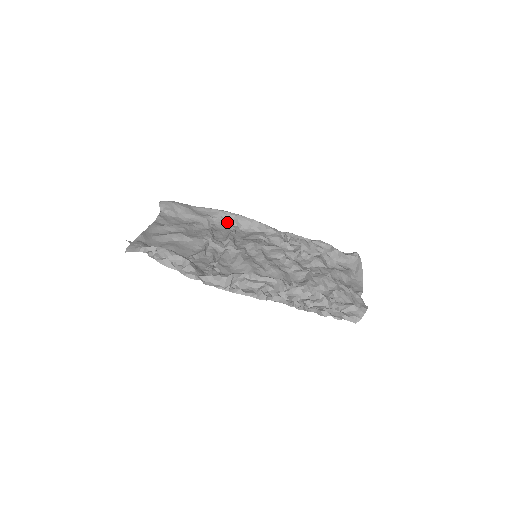
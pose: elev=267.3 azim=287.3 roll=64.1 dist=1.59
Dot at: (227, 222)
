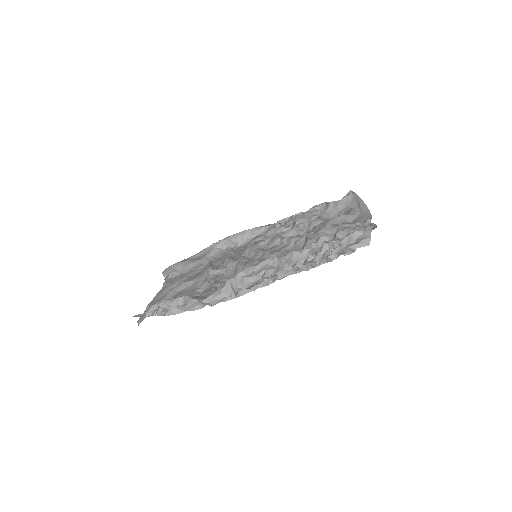
Dot at: (225, 249)
